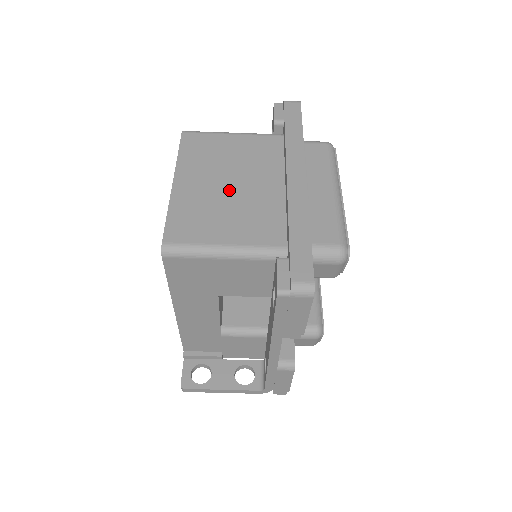
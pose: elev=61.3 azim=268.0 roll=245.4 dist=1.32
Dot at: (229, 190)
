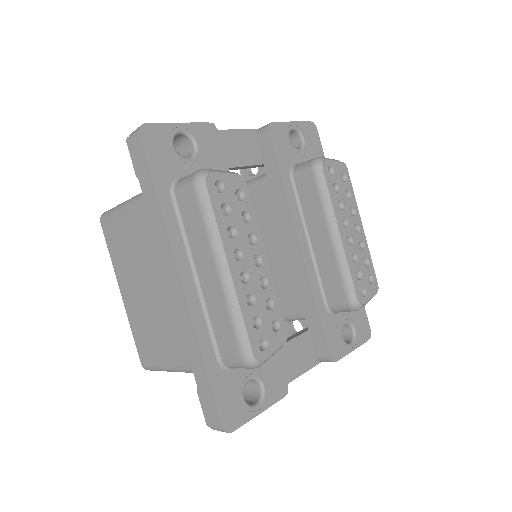
Dot at: (150, 297)
